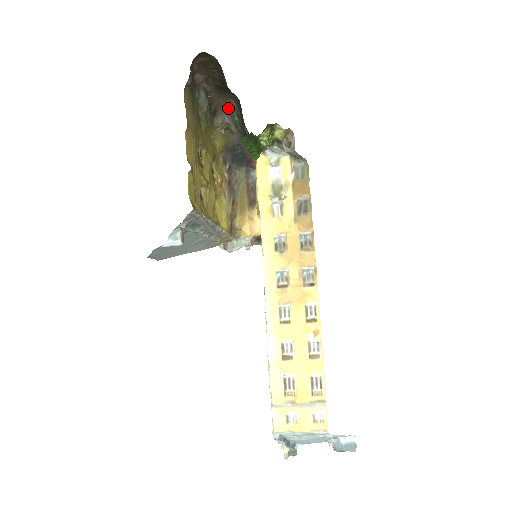
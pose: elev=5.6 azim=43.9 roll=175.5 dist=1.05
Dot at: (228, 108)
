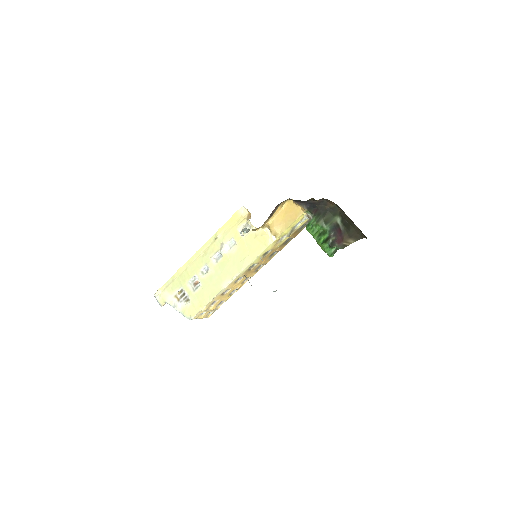
Dot at: (329, 200)
